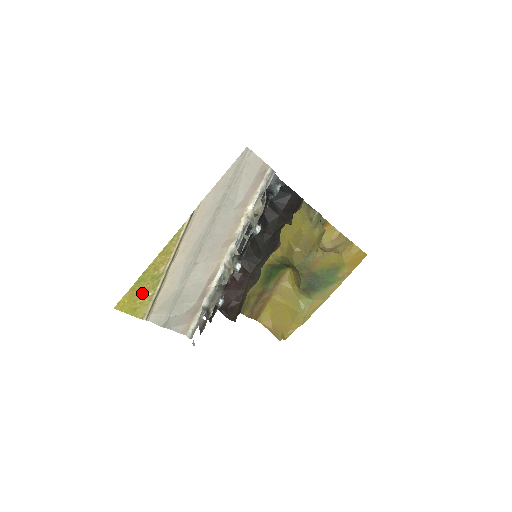
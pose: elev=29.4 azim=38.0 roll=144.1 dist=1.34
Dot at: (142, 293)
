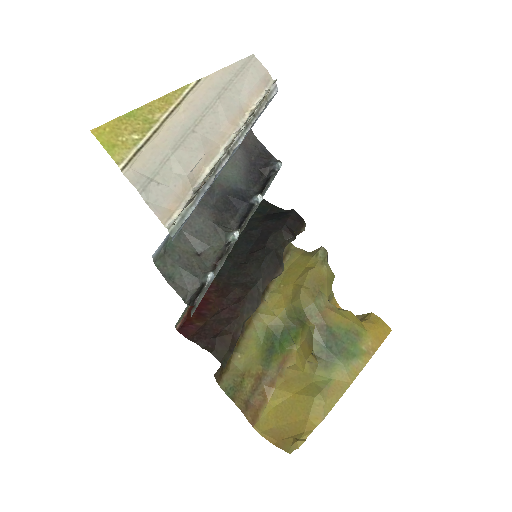
Dot at: (128, 131)
